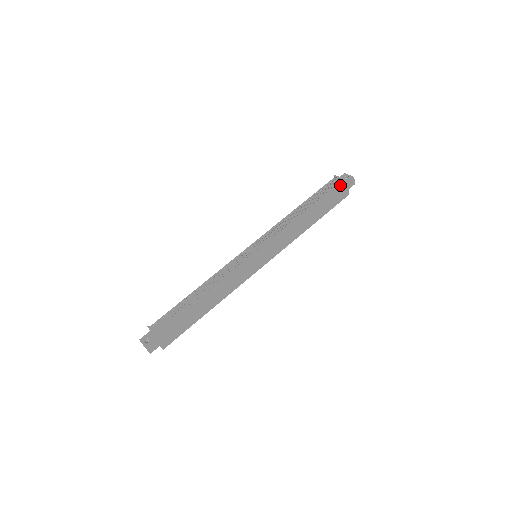
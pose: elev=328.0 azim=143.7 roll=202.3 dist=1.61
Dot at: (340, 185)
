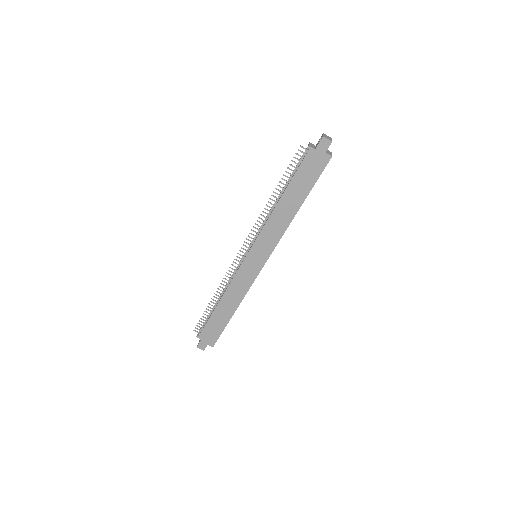
Dot at: (308, 154)
